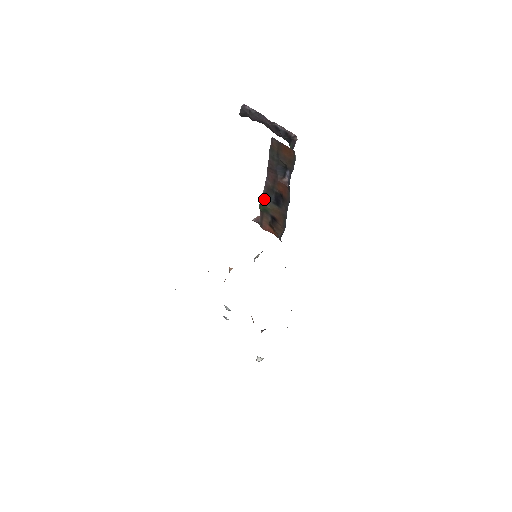
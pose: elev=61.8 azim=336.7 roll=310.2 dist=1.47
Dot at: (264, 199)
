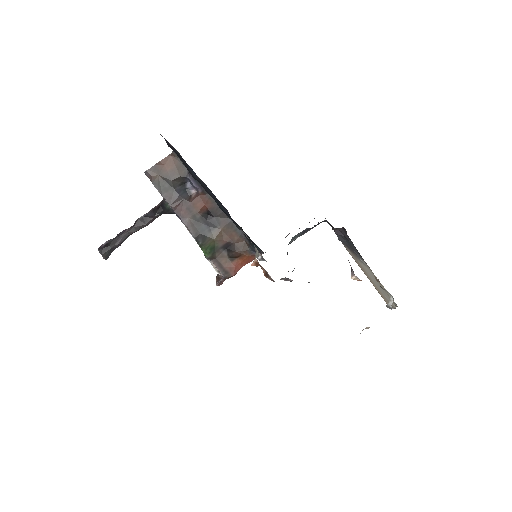
Dot at: (200, 238)
